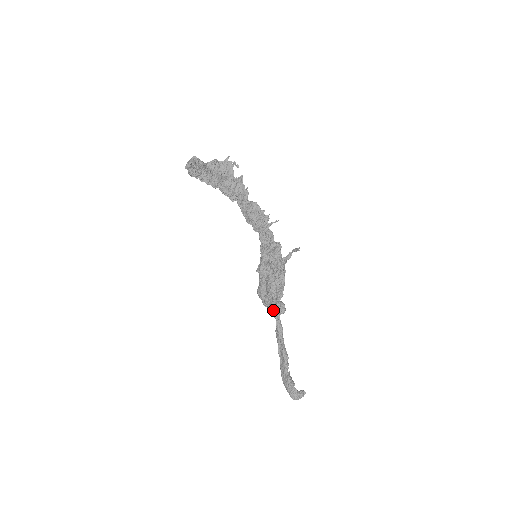
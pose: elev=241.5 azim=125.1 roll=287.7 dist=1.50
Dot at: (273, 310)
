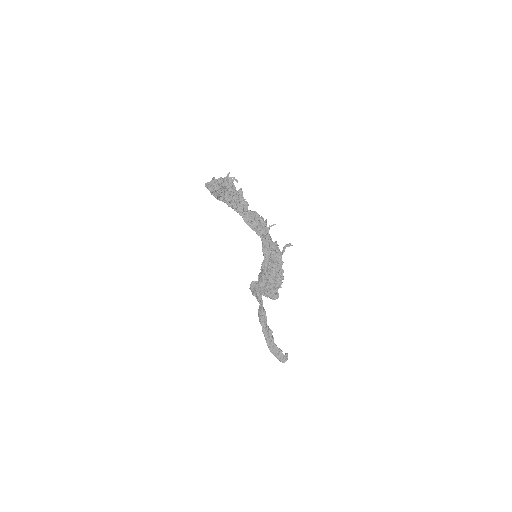
Dot at: (257, 297)
